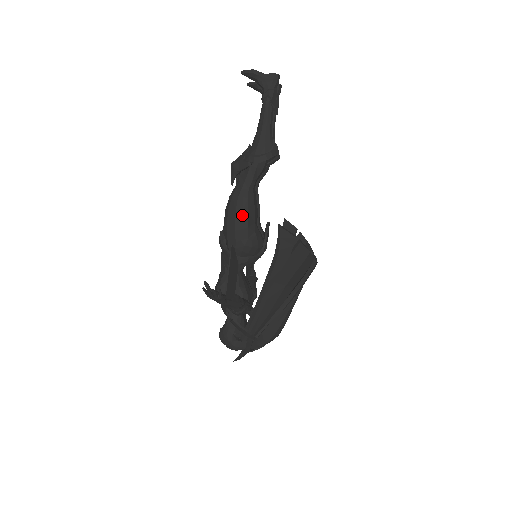
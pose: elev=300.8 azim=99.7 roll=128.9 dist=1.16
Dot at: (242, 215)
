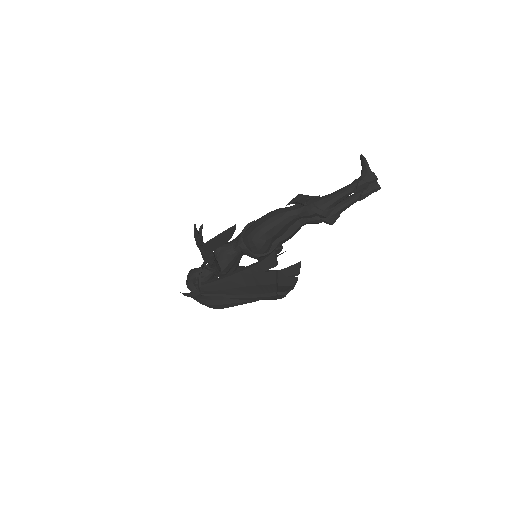
Dot at: (270, 224)
